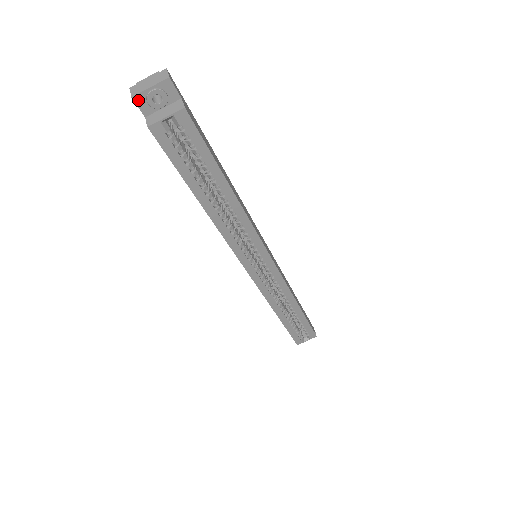
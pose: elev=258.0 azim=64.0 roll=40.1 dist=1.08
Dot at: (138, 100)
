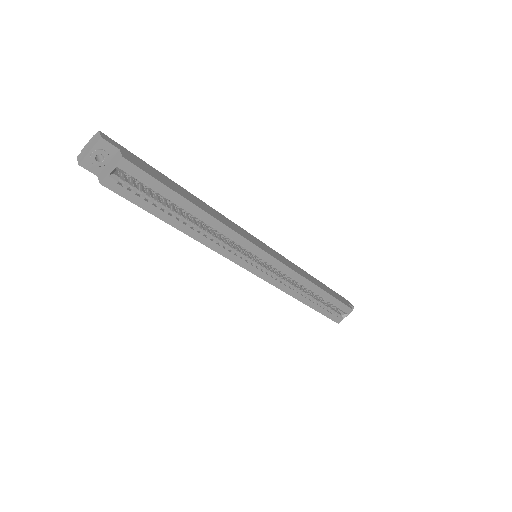
Dot at: (85, 165)
